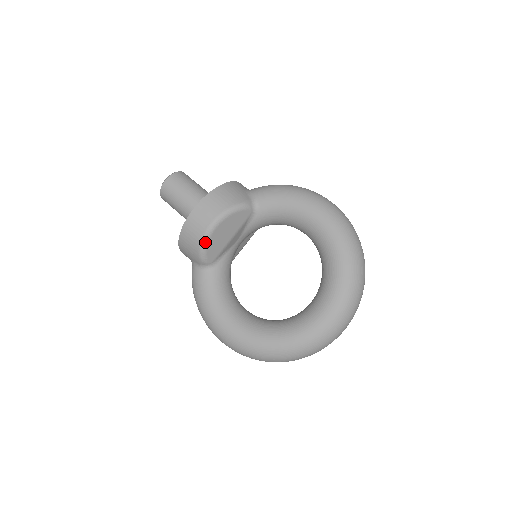
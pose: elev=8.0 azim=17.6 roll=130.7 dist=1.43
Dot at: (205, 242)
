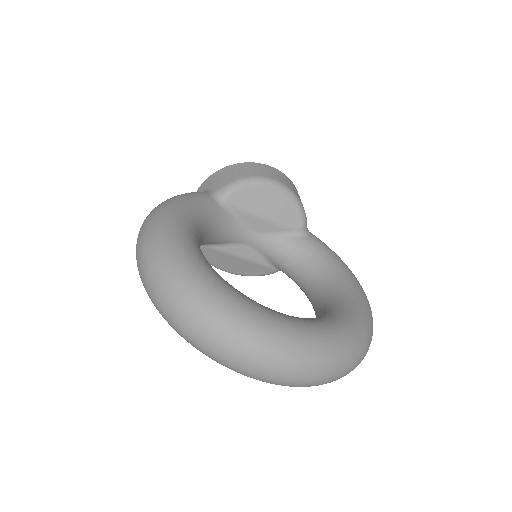
Dot at: (255, 181)
